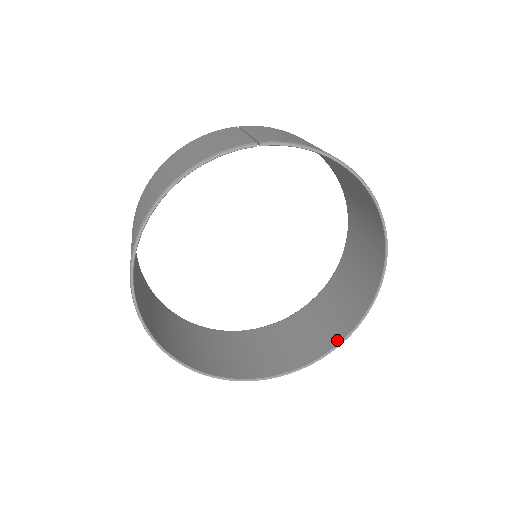
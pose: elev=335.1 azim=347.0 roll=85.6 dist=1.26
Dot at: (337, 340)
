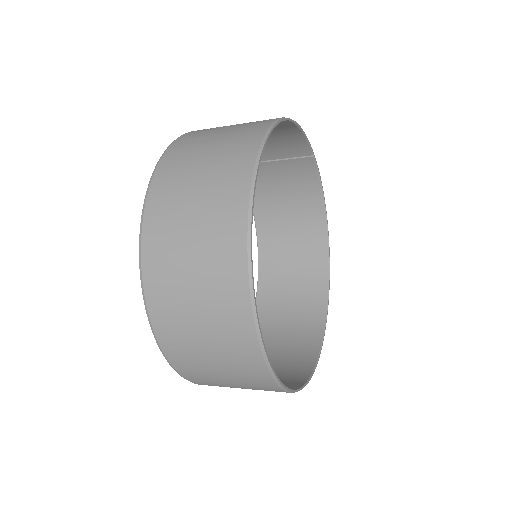
Dot at: (304, 377)
